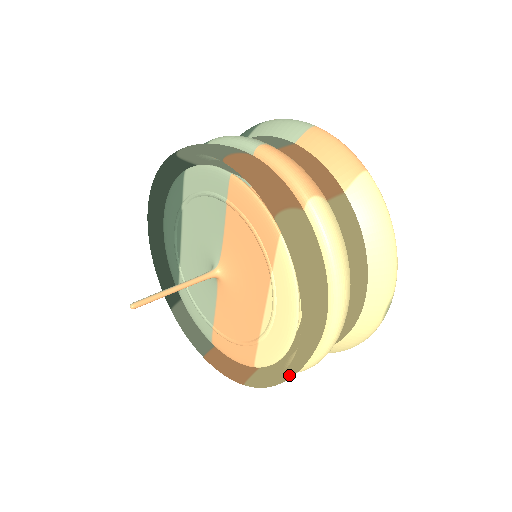
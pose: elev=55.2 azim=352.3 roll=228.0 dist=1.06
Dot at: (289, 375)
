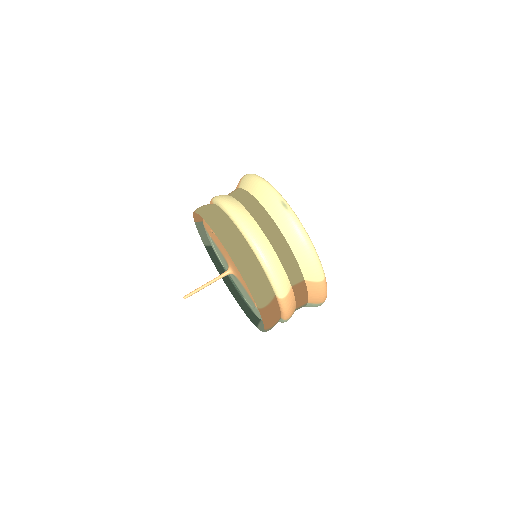
Dot at: (237, 265)
